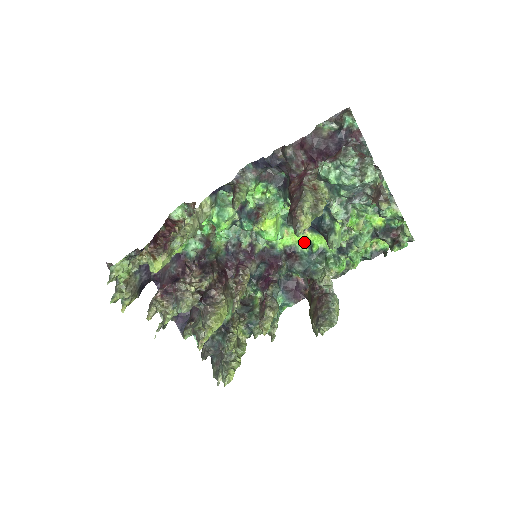
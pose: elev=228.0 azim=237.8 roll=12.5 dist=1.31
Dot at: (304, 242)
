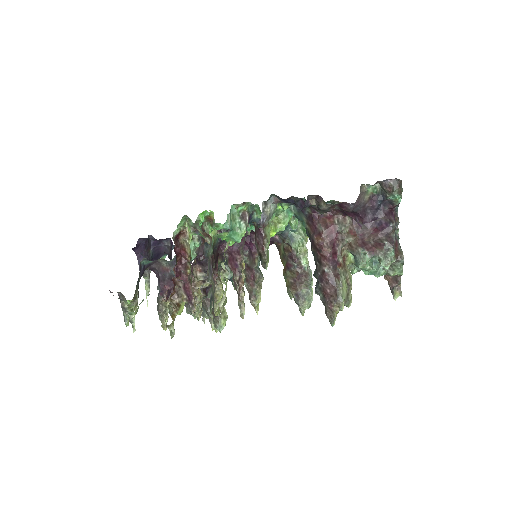
Dot at: occluded
